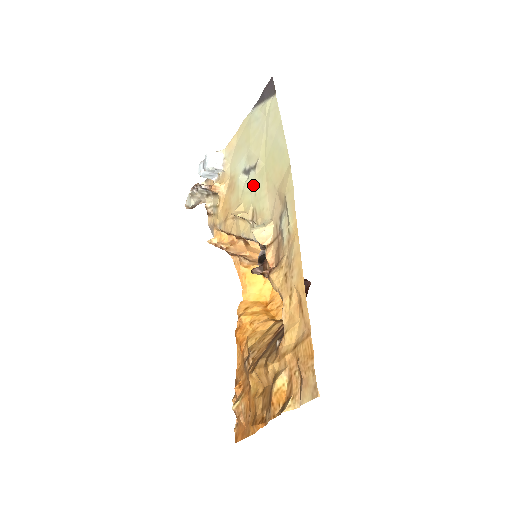
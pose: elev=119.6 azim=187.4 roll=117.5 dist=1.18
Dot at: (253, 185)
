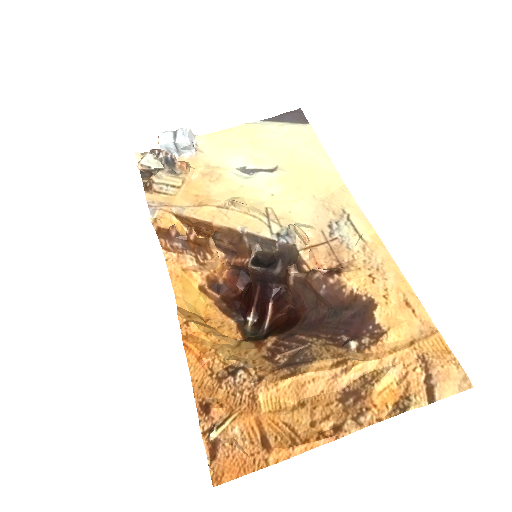
Dot at: (267, 186)
